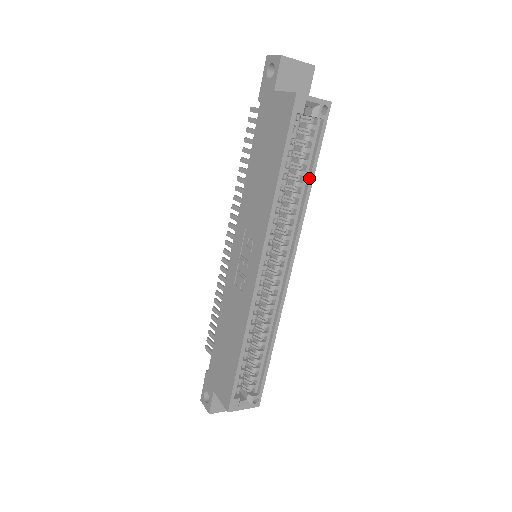
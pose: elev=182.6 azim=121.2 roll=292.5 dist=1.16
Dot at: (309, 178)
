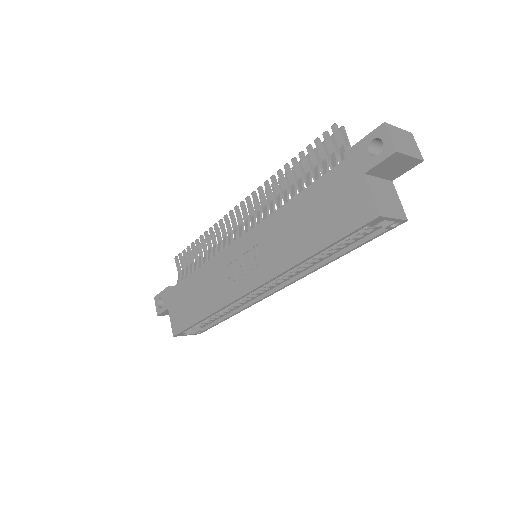
Dot at: (340, 254)
